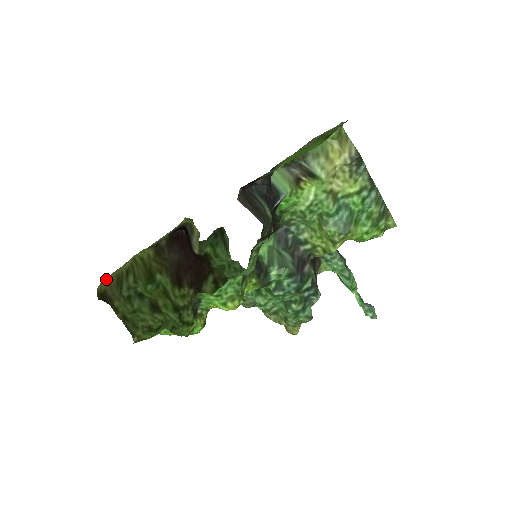
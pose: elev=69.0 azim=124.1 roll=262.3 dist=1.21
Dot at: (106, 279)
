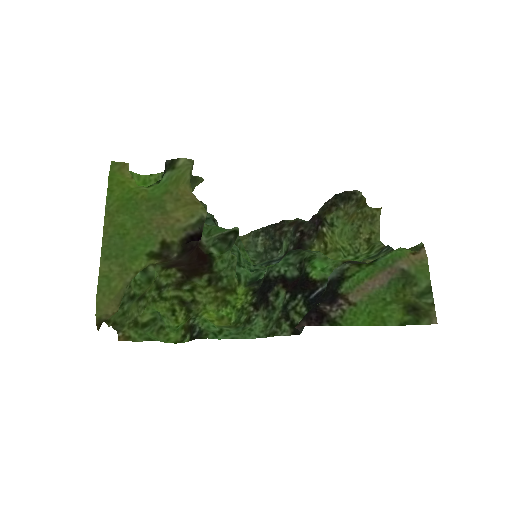
Dot at: (105, 304)
